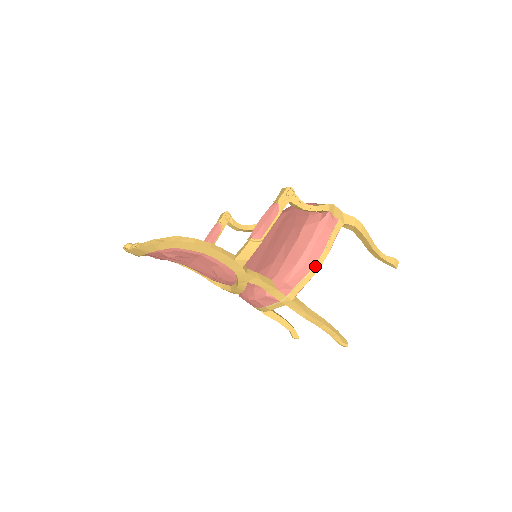
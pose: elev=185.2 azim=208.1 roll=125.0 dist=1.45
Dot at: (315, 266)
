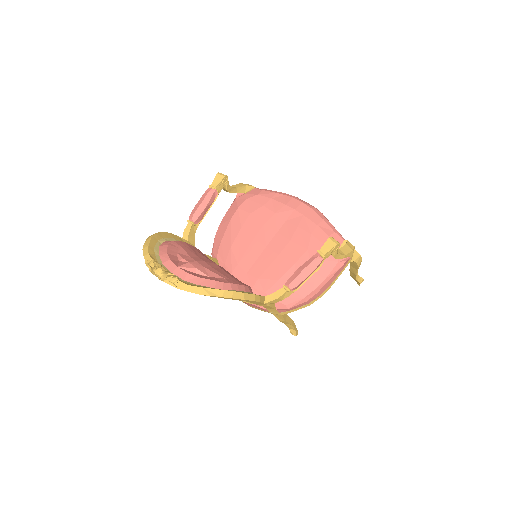
Dot at: (316, 298)
